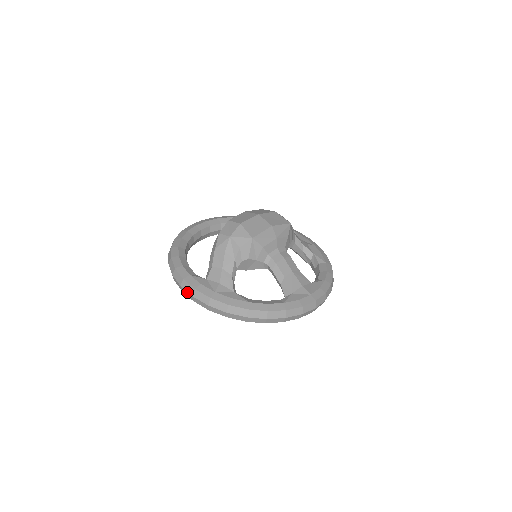
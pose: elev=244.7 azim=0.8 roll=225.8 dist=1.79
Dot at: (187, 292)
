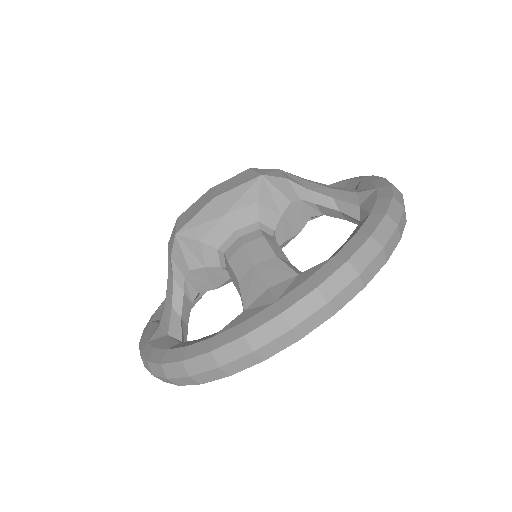
Dot at: occluded
